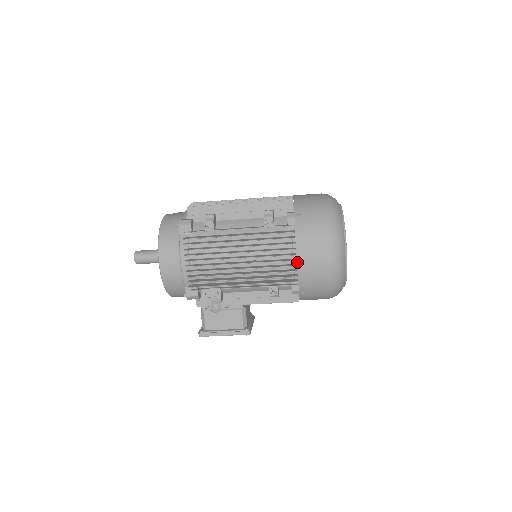
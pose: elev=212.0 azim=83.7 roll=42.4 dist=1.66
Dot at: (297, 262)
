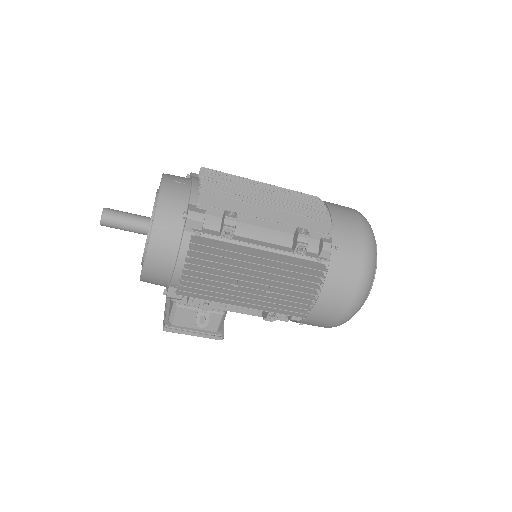
Dot at: (315, 303)
